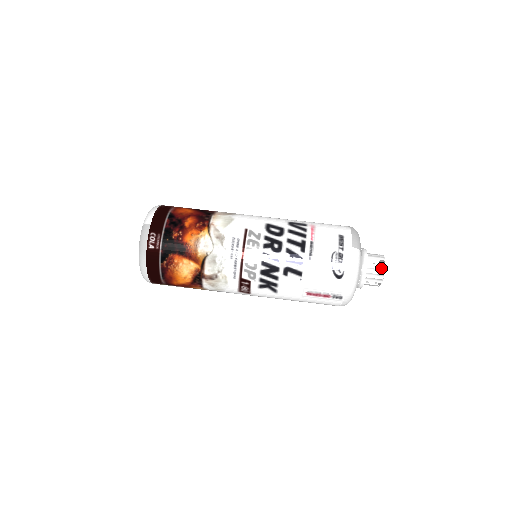
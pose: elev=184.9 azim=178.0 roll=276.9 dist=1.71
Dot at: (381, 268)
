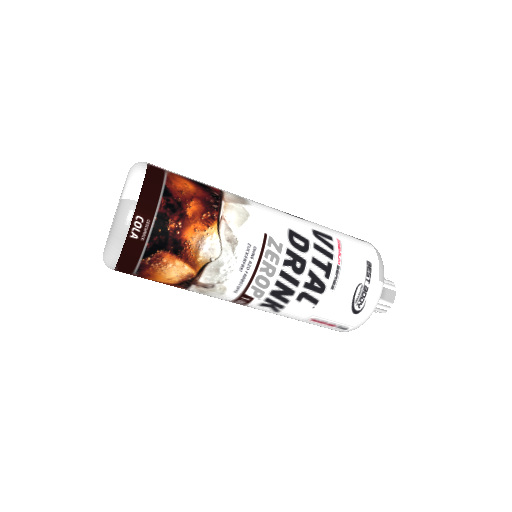
Dot at: (385, 294)
